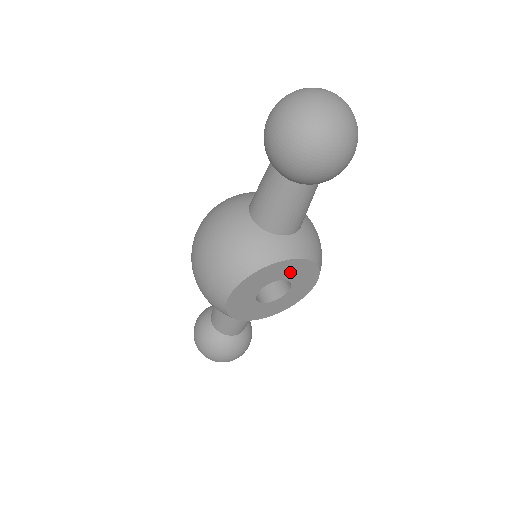
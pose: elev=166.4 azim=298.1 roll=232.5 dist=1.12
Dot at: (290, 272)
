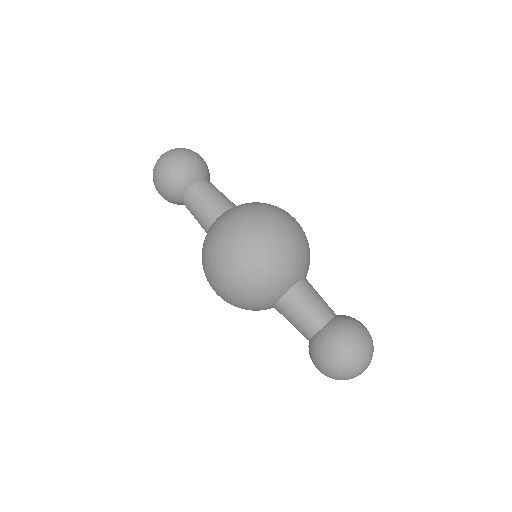
Dot at: occluded
